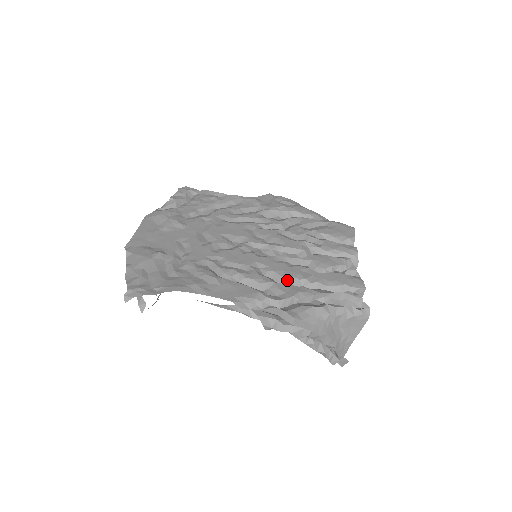
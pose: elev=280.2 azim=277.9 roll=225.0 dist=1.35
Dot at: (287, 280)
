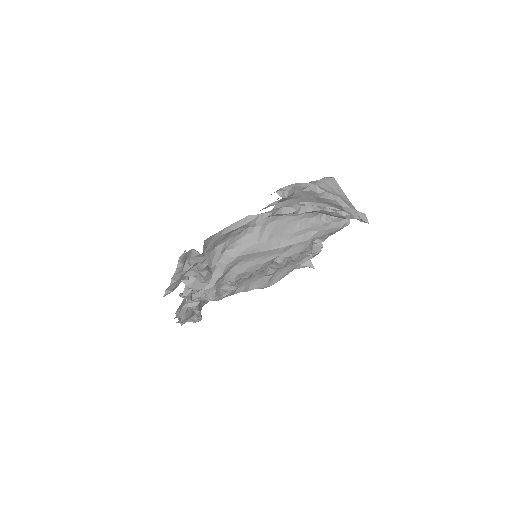
Dot at: occluded
